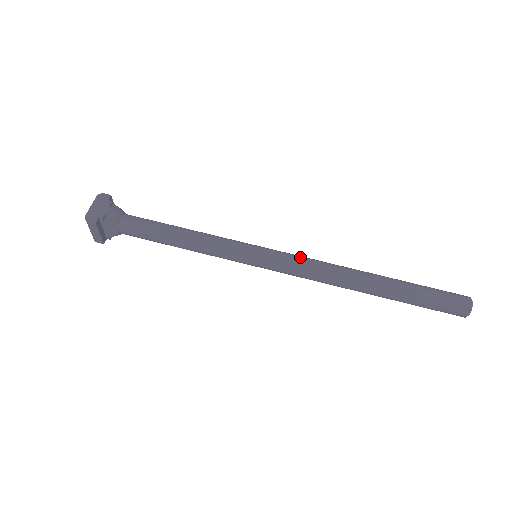
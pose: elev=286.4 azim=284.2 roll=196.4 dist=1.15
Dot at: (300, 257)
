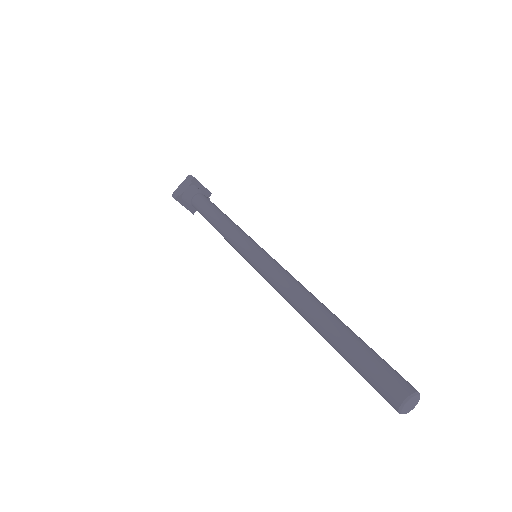
Dot at: (277, 269)
